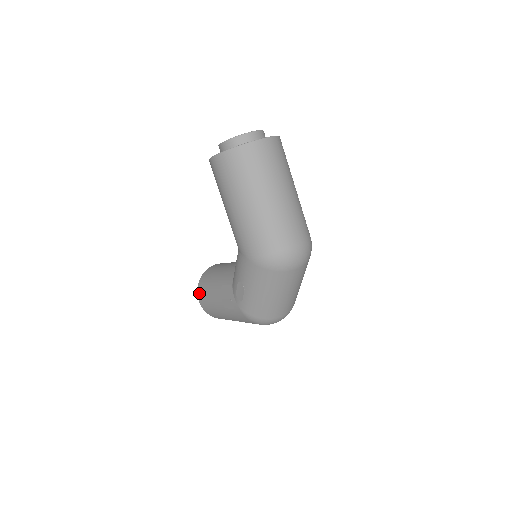
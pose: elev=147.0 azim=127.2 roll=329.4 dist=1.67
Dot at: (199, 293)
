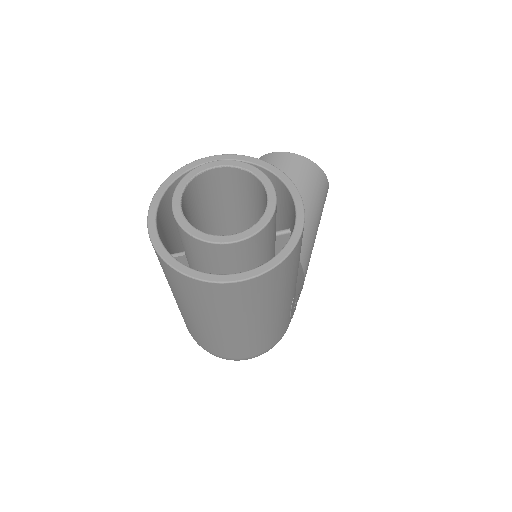
Dot at: occluded
